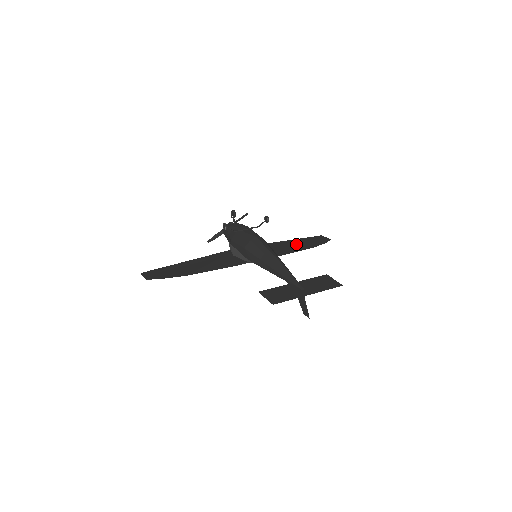
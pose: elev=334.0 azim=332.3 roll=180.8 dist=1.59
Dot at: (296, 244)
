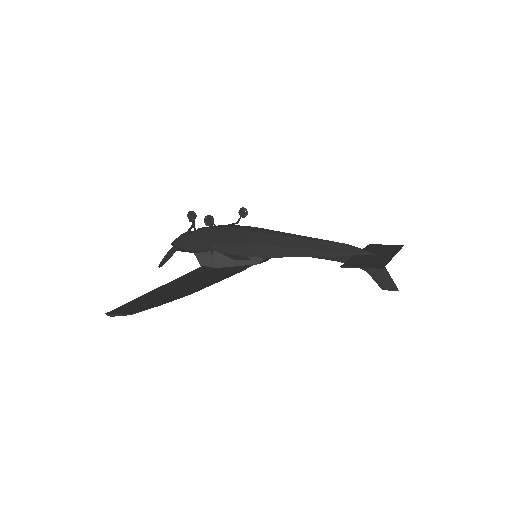
Dot at: occluded
